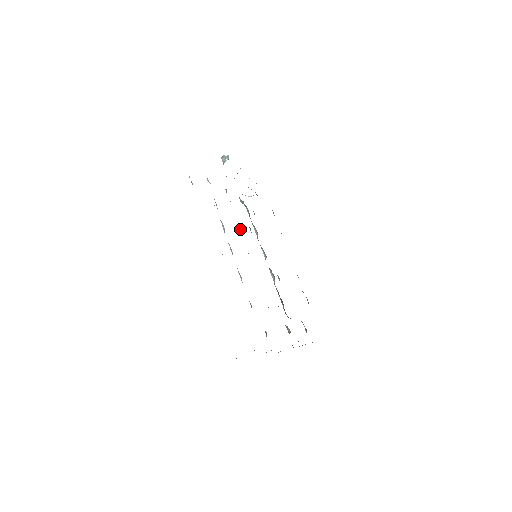
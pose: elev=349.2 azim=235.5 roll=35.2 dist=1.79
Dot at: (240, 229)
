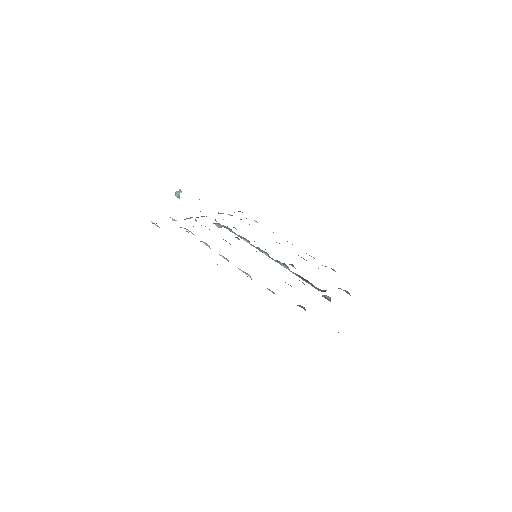
Dot at: (226, 241)
